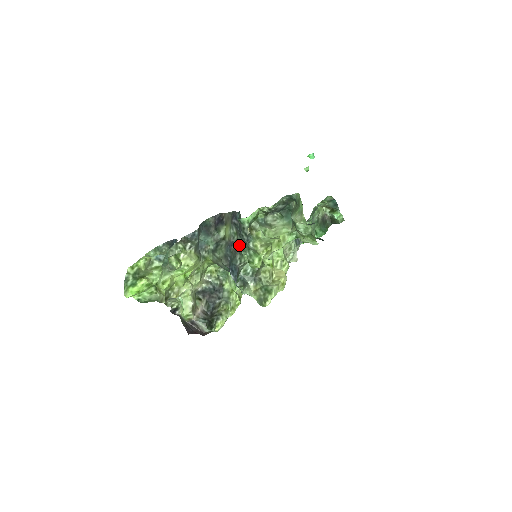
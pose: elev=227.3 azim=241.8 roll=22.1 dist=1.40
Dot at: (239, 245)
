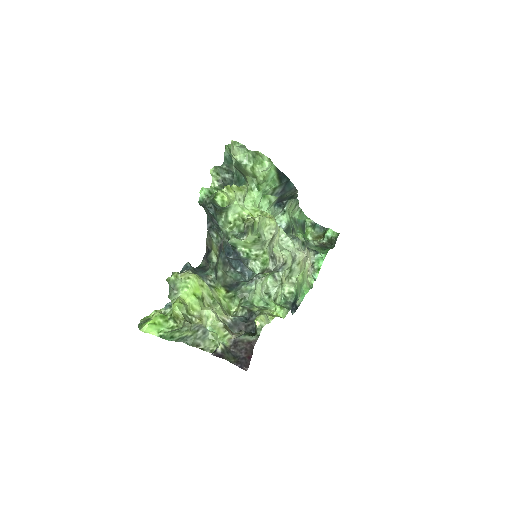
Dot at: occluded
